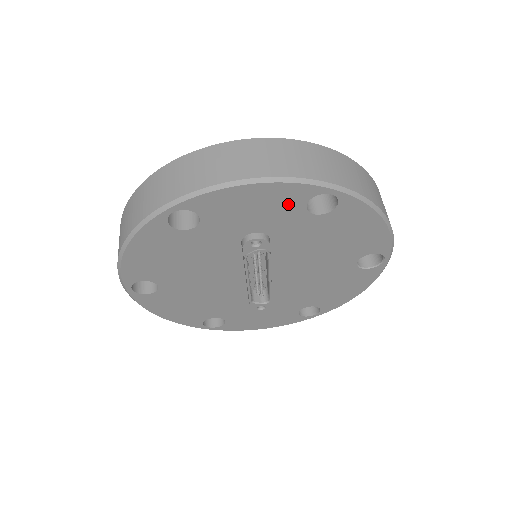
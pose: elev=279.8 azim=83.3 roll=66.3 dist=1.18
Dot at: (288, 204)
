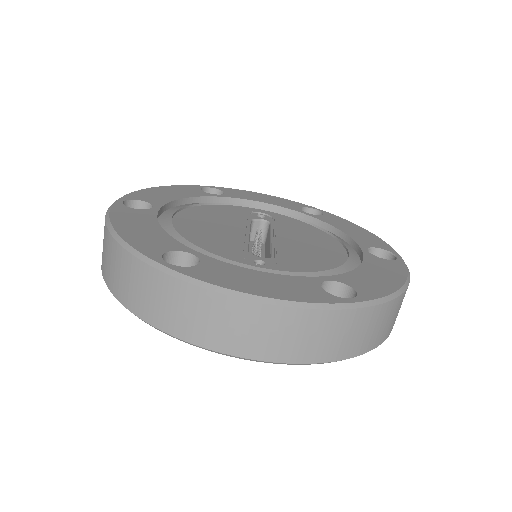
Dot at: occluded
